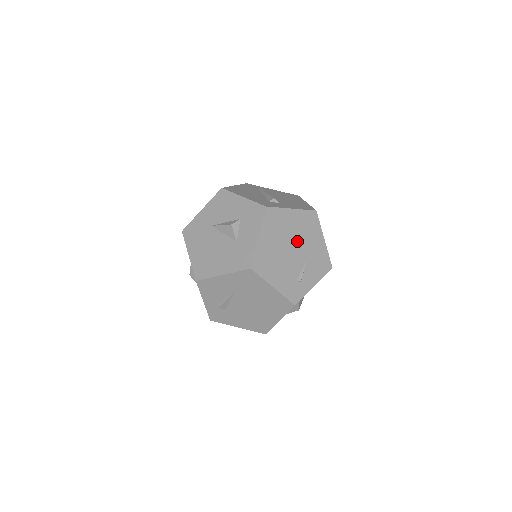
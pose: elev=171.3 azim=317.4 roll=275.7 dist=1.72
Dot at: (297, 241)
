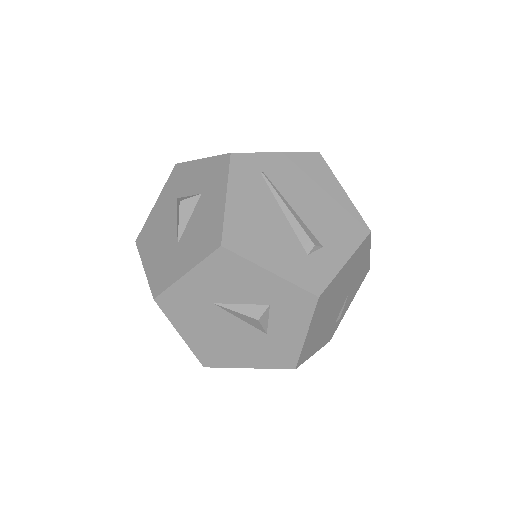
Dot at: (344, 288)
